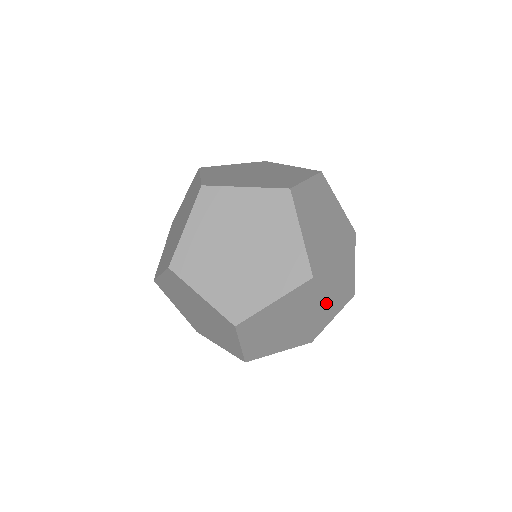
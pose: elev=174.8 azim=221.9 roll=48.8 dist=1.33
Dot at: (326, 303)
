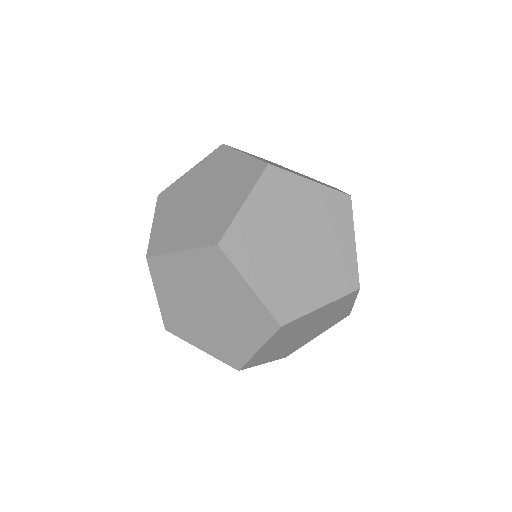
Dot at: (321, 209)
